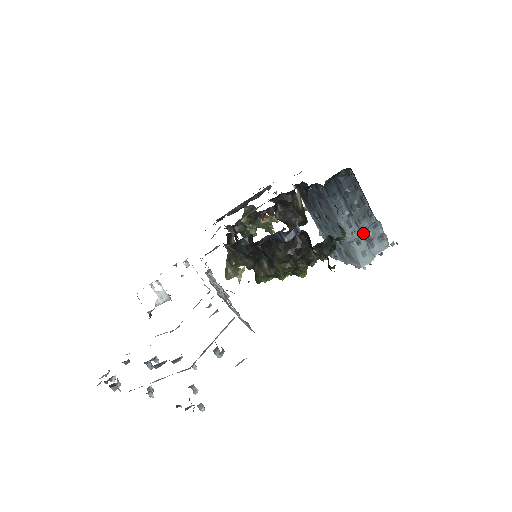
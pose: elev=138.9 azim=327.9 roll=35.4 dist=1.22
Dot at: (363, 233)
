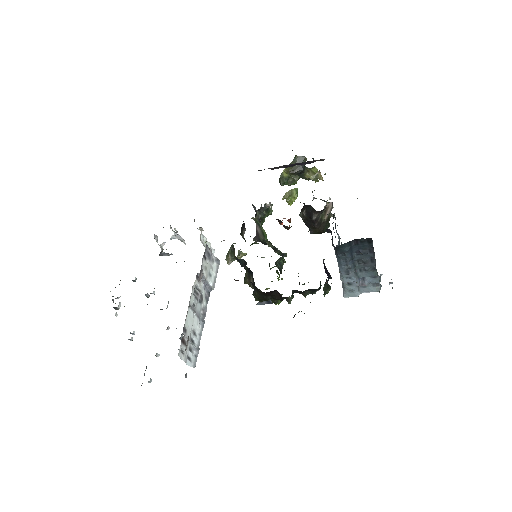
Dot at: (360, 277)
